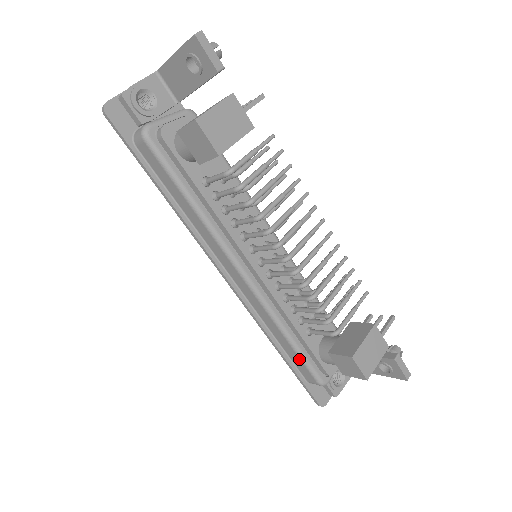
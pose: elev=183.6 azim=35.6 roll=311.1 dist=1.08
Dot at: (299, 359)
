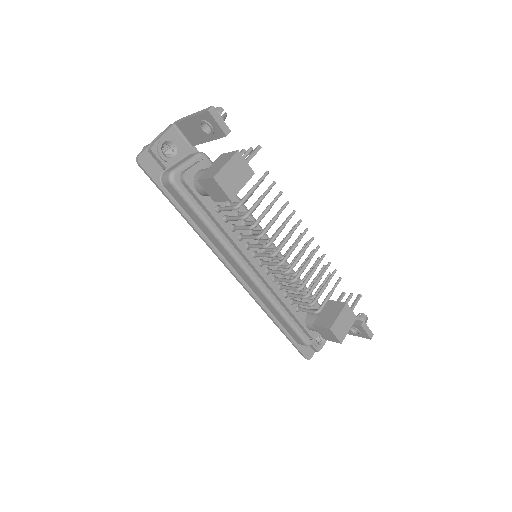
Dot at: (291, 329)
